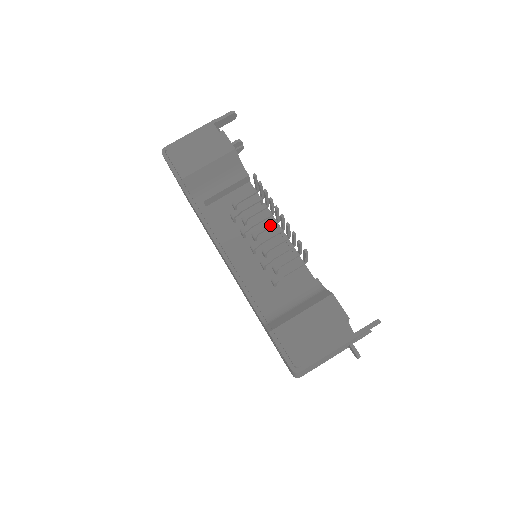
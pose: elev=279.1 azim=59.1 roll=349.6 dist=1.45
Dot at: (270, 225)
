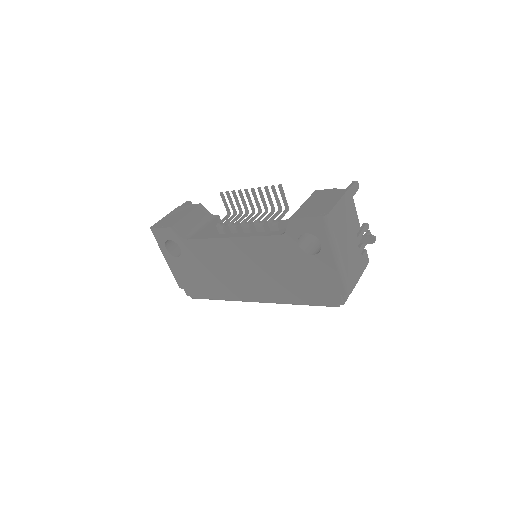
Dot at: (250, 215)
